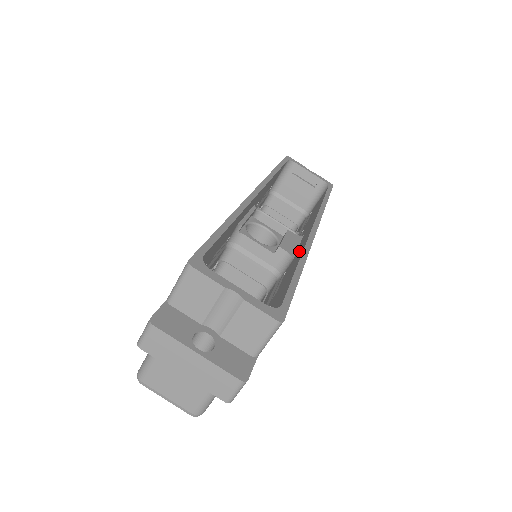
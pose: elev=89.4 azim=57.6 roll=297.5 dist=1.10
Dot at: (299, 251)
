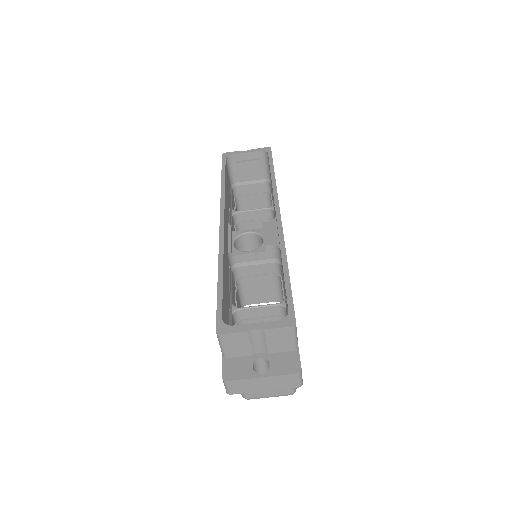
Dot at: occluded
